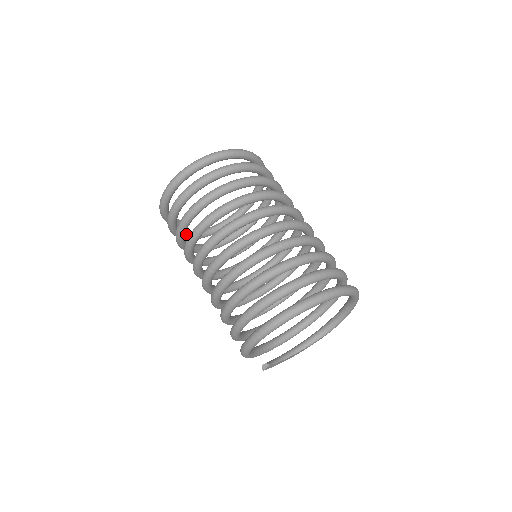
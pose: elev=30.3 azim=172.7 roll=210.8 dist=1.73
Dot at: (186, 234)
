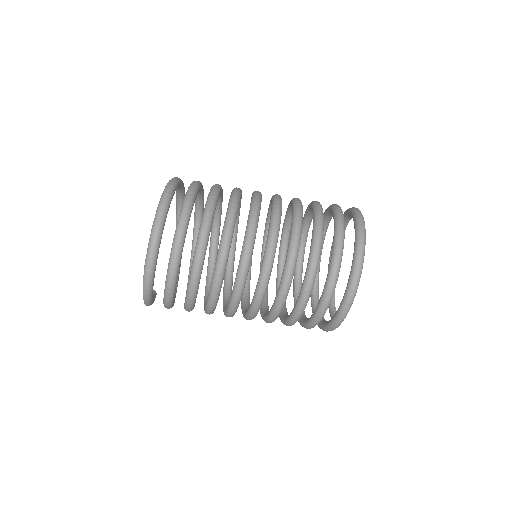
Dot at: occluded
